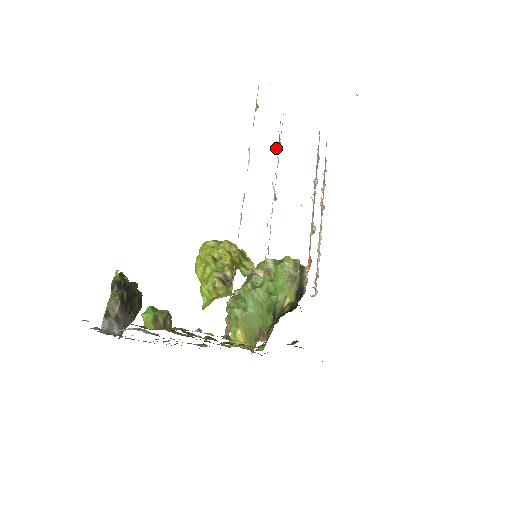
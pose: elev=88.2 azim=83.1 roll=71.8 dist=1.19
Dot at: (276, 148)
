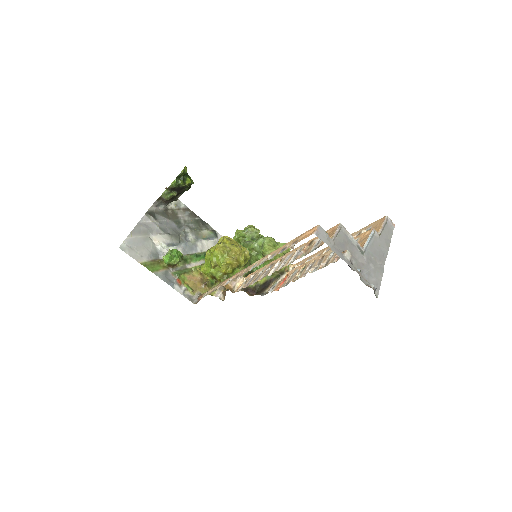
Dot at: (295, 258)
